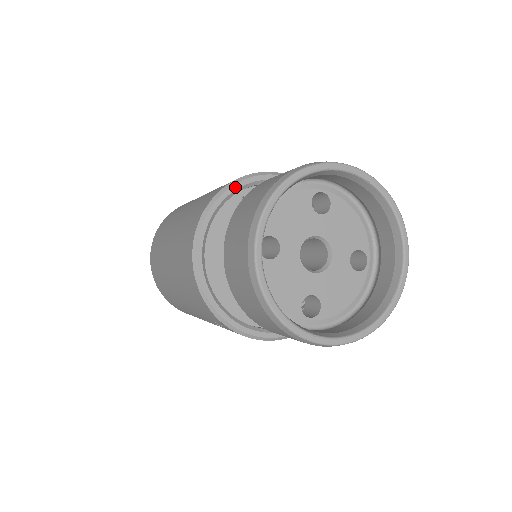
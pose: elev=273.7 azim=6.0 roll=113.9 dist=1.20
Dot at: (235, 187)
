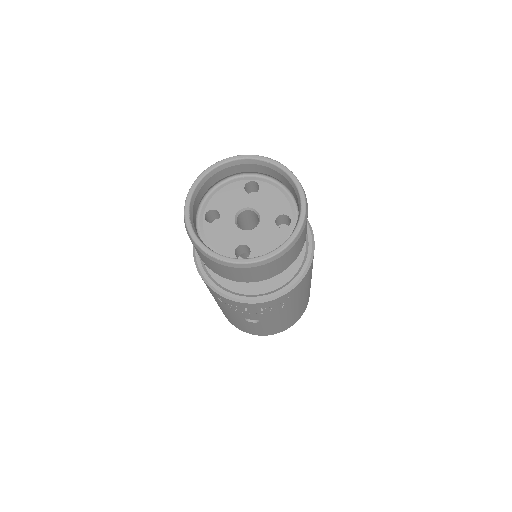
Dot at: occluded
